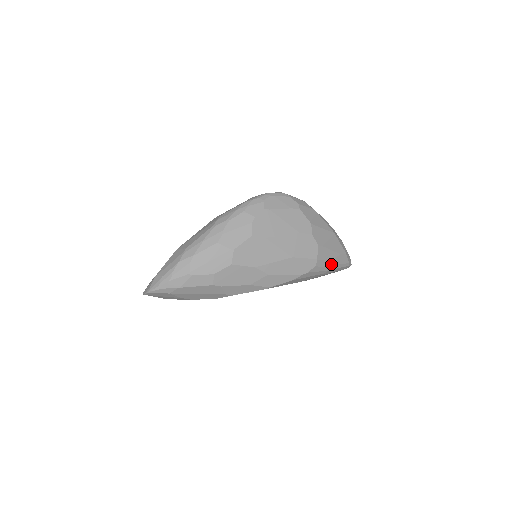
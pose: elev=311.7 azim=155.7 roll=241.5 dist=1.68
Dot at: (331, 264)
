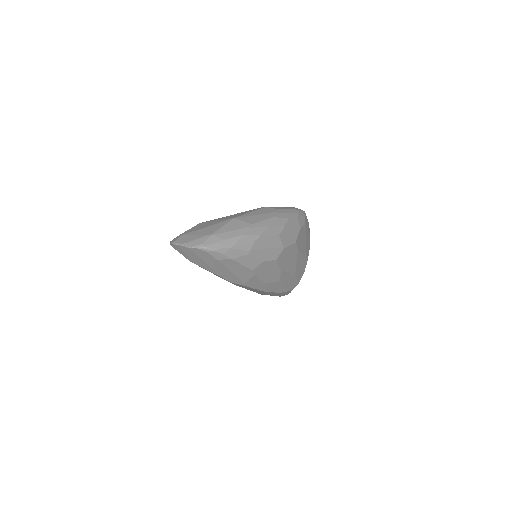
Dot at: occluded
